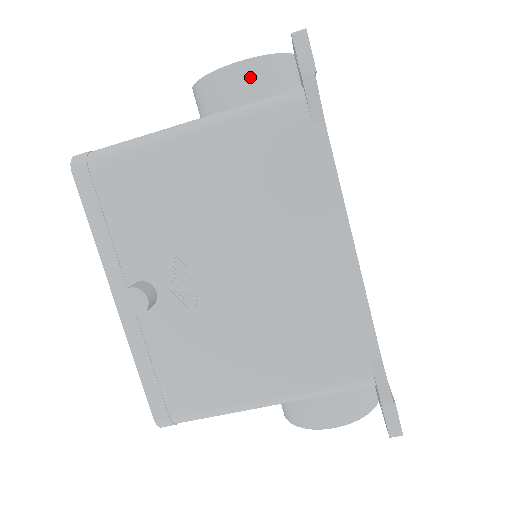
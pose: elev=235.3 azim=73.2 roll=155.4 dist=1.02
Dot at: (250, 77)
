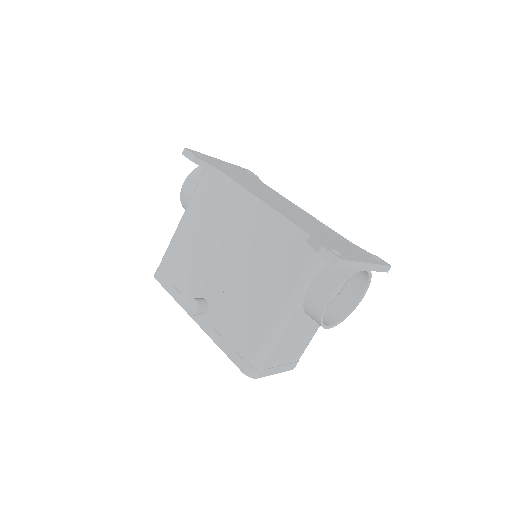
Dot at: (190, 183)
